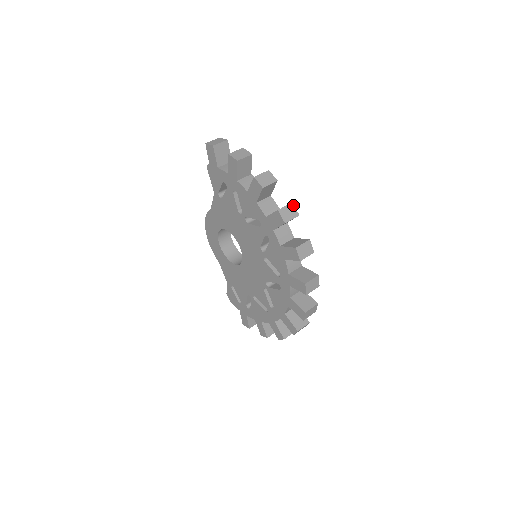
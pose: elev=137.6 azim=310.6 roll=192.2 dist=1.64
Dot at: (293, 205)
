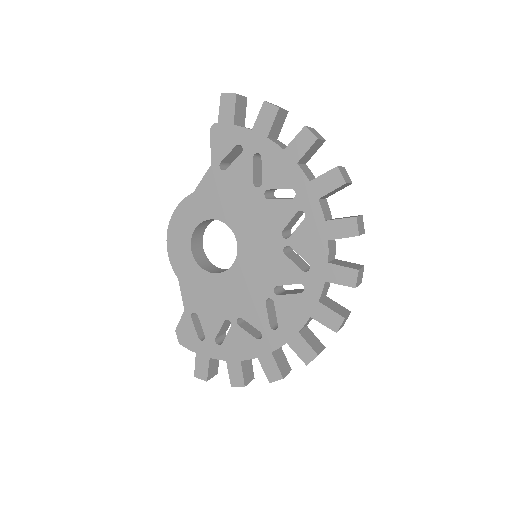
Dot at: occluded
